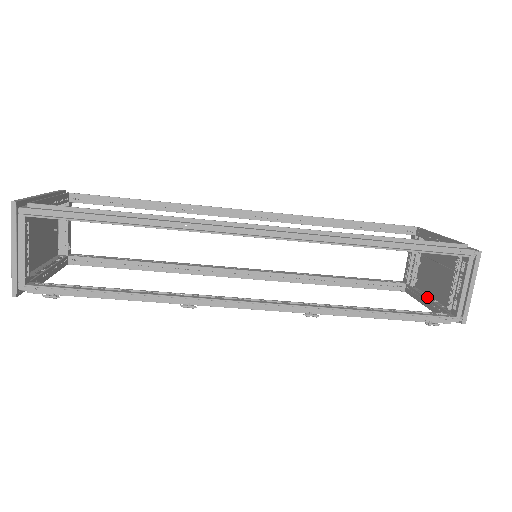
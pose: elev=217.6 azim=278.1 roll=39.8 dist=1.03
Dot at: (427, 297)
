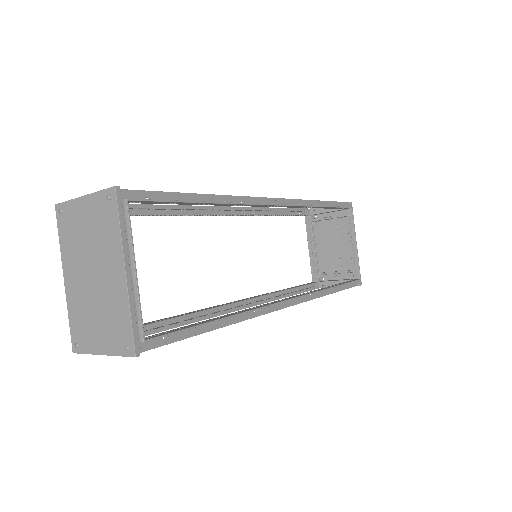
Dot at: (315, 249)
